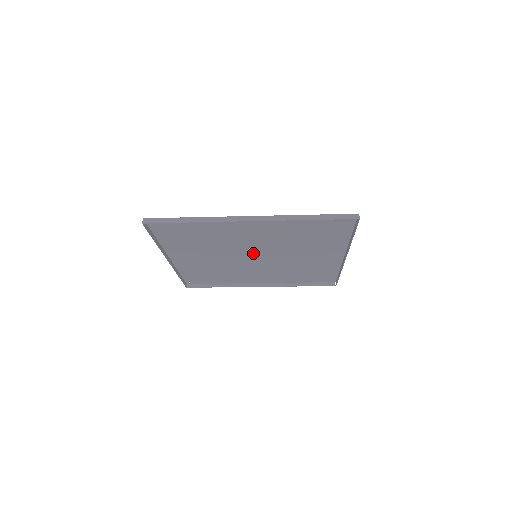
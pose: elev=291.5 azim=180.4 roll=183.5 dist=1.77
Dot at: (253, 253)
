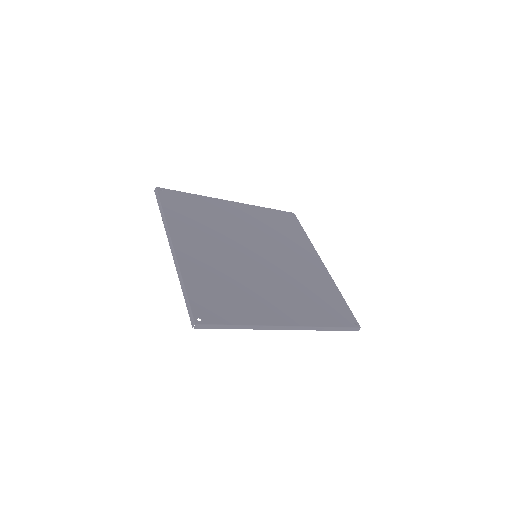
Dot at: (256, 260)
